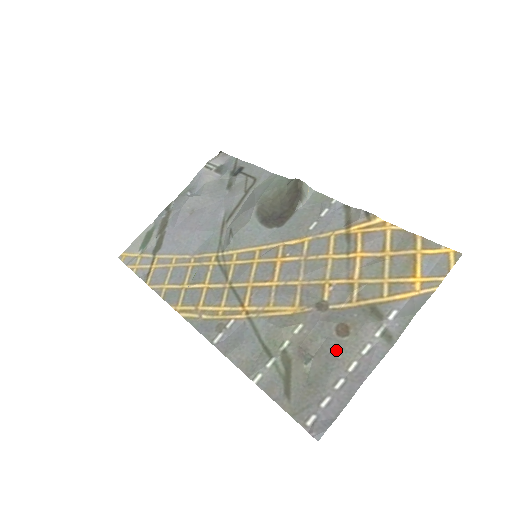
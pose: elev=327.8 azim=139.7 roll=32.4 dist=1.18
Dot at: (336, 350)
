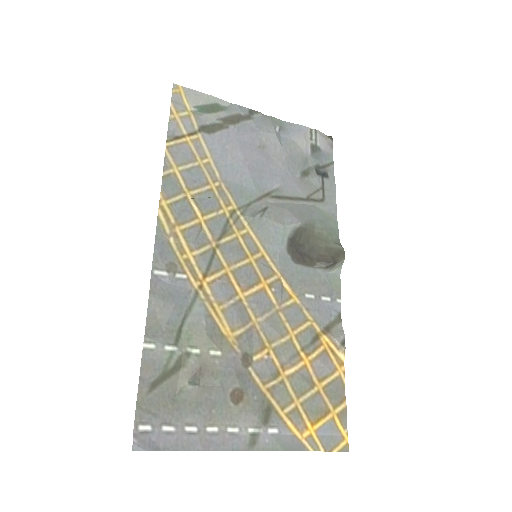
Dot at: (217, 404)
